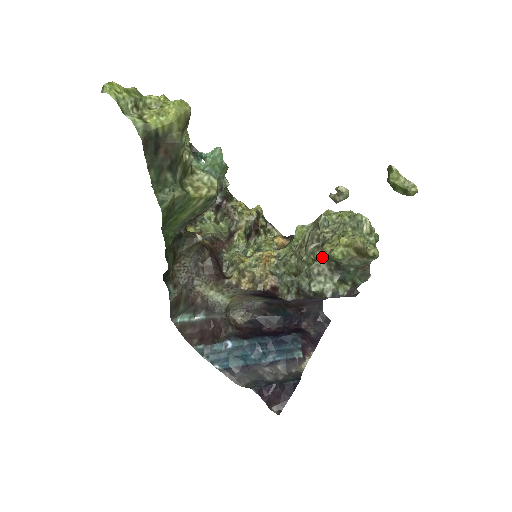
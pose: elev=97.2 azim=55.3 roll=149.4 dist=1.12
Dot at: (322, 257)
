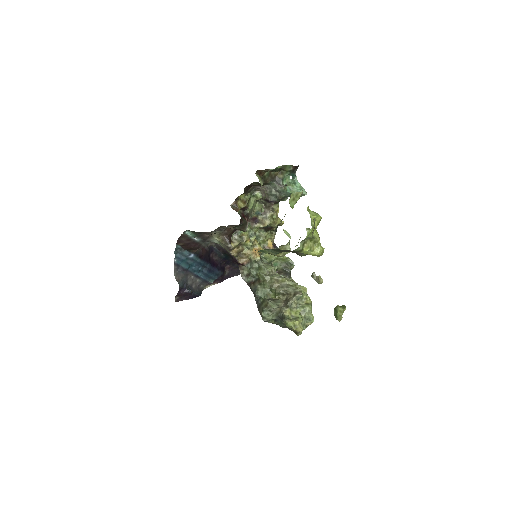
Dot at: (281, 309)
